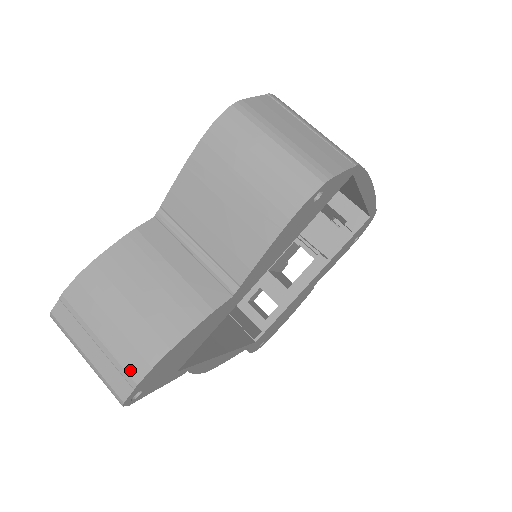
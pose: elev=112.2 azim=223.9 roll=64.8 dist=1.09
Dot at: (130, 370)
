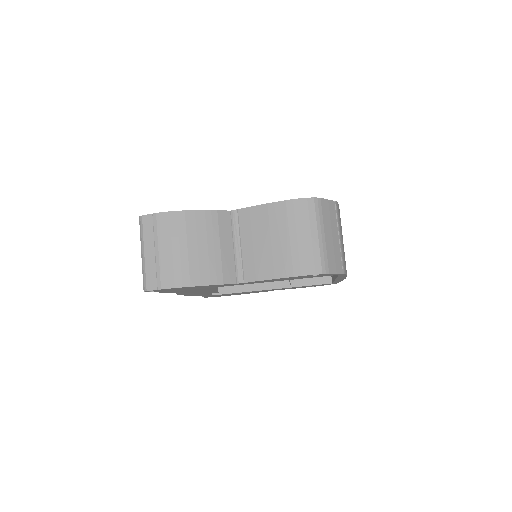
Dot at: (163, 280)
